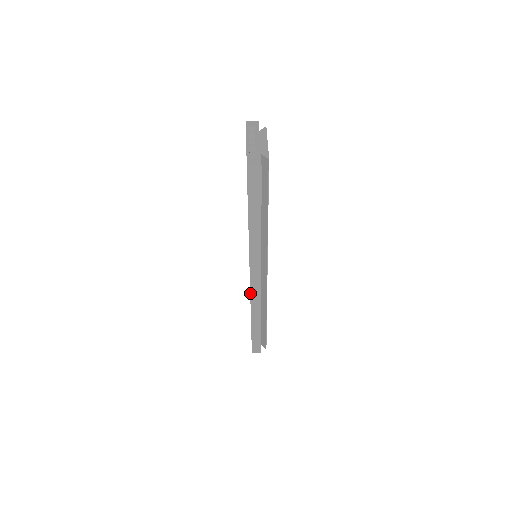
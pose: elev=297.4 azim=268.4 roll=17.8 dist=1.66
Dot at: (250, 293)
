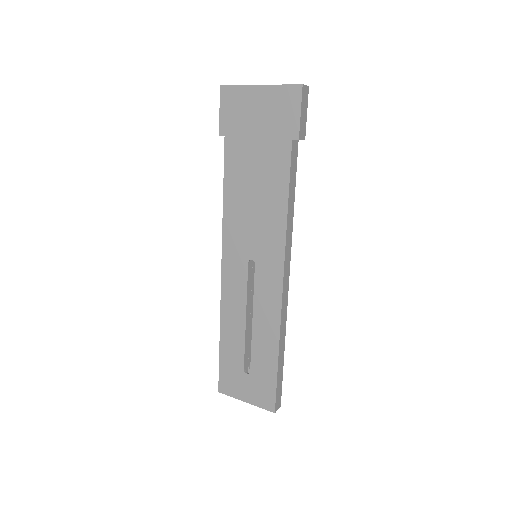
Dot at: (282, 293)
